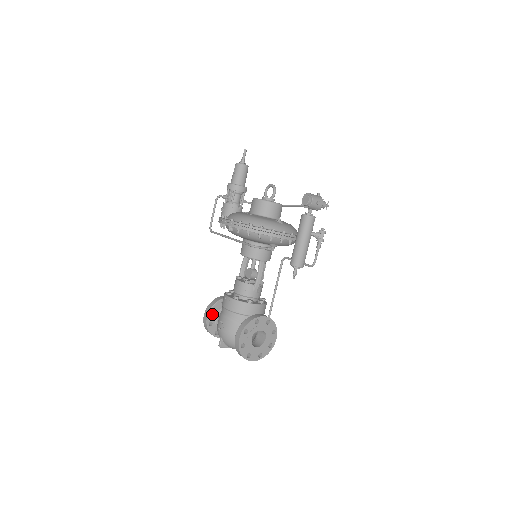
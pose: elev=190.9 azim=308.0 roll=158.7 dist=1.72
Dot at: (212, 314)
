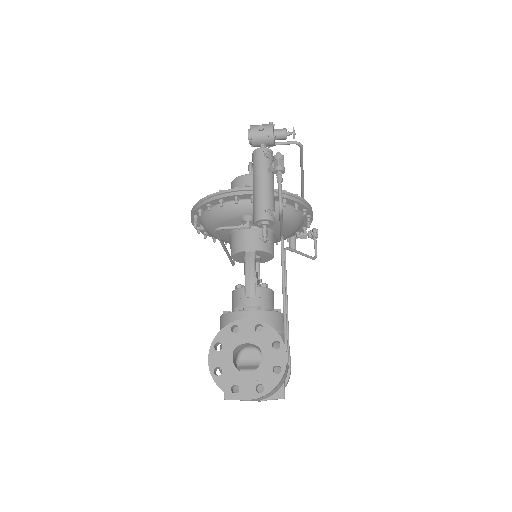
Dot at: occluded
